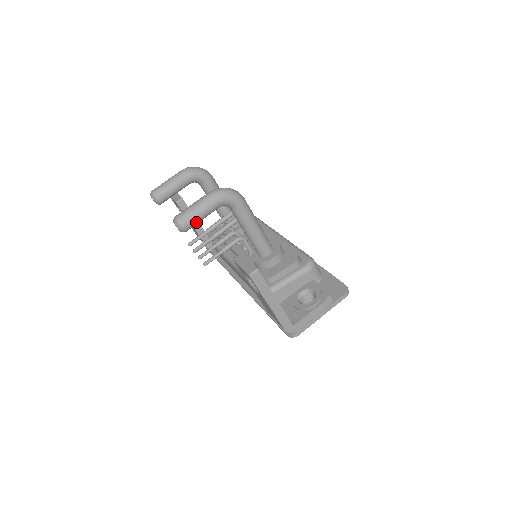
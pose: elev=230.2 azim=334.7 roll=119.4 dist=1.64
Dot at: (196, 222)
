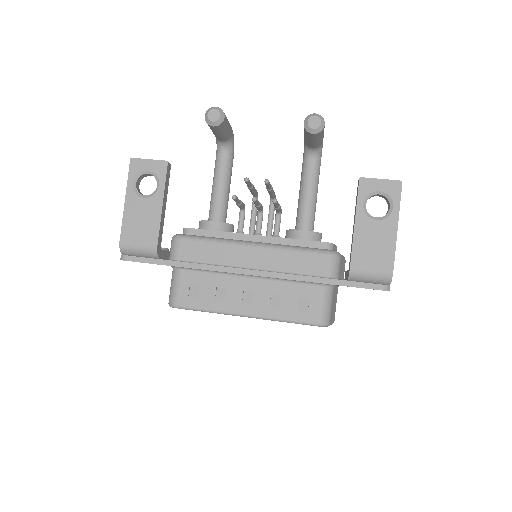
Dot at: (322, 134)
